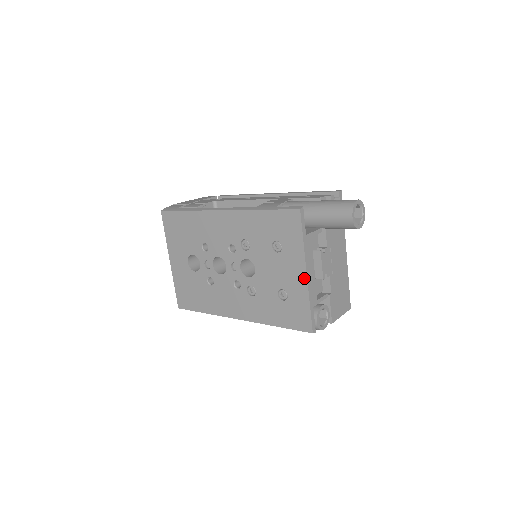
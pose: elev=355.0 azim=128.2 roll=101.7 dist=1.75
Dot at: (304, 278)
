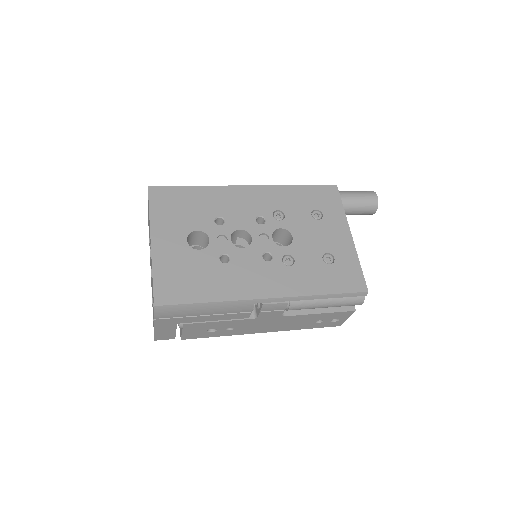
Dot at: (350, 239)
